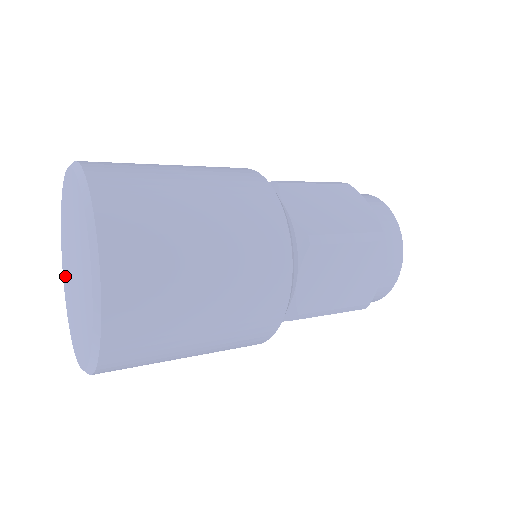
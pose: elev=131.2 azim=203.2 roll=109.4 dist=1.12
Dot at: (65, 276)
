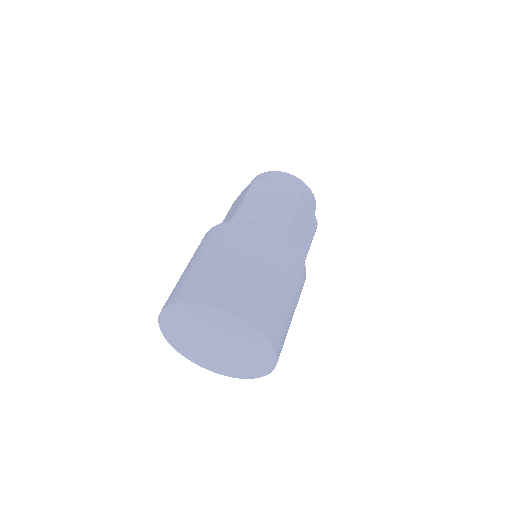
Dot at: (195, 357)
